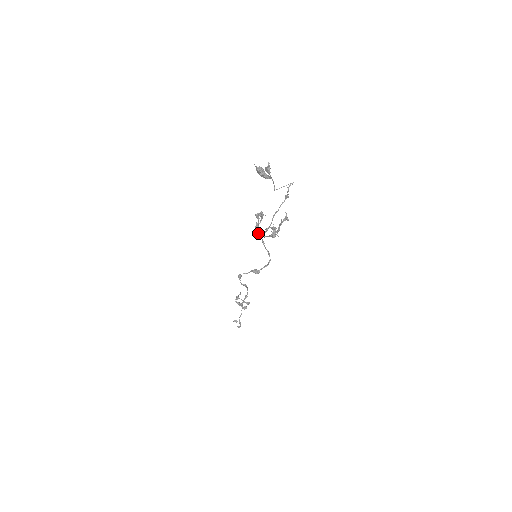
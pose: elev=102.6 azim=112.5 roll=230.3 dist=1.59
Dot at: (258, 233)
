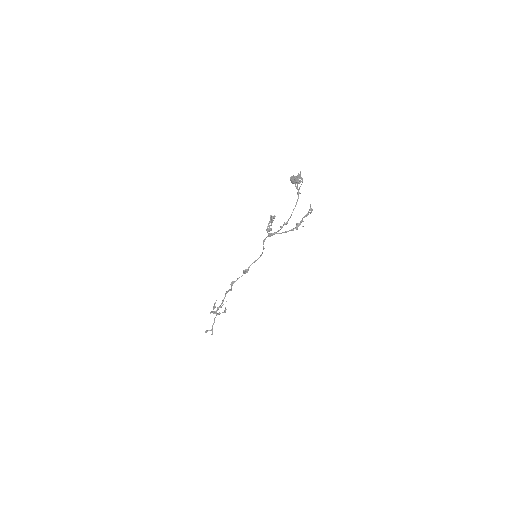
Dot at: (271, 233)
